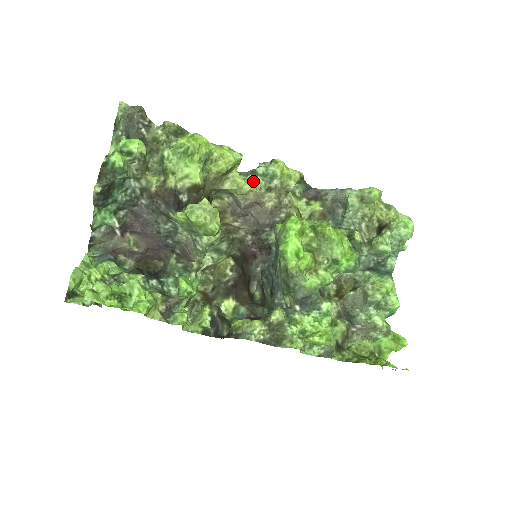
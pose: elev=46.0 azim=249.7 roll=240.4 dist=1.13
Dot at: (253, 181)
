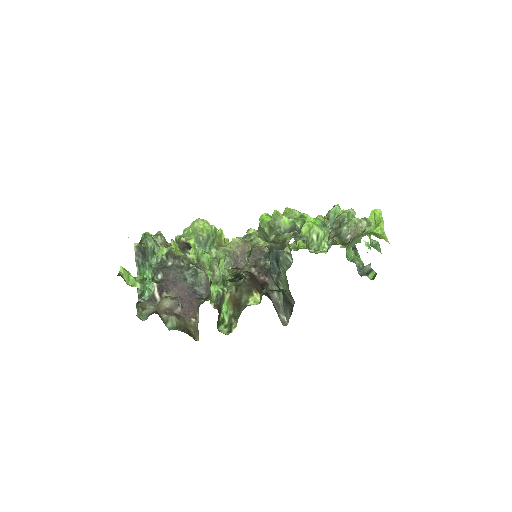
Dot at: occluded
